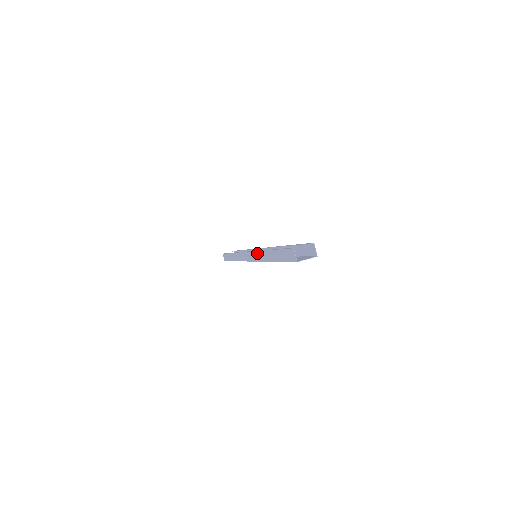
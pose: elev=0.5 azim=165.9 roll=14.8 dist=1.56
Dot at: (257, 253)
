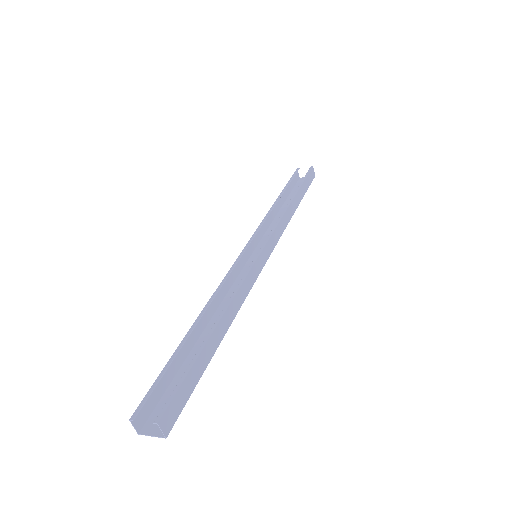
Dot at: (221, 285)
